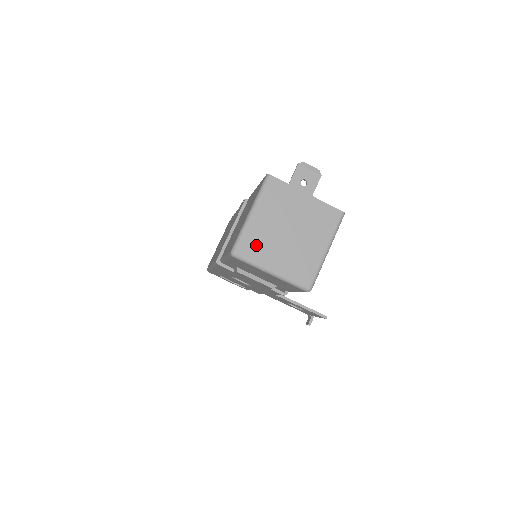
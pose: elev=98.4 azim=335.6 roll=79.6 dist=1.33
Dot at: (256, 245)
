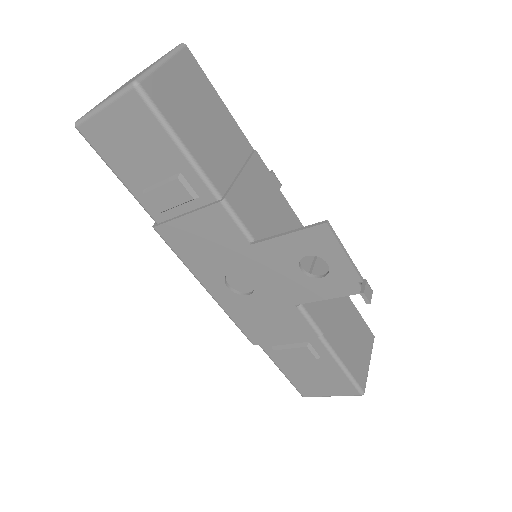
Dot at: occluded
